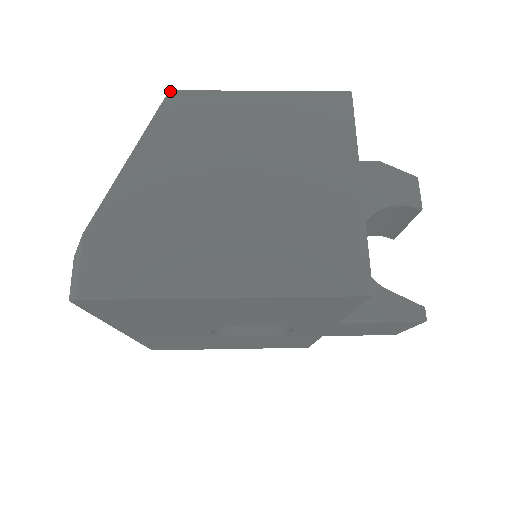
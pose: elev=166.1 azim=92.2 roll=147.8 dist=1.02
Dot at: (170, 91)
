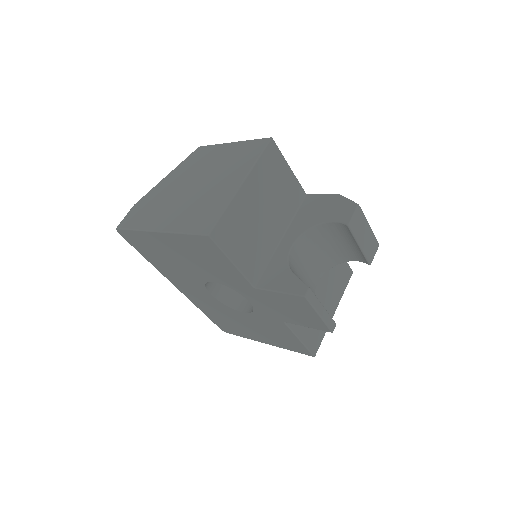
Dot at: (199, 147)
